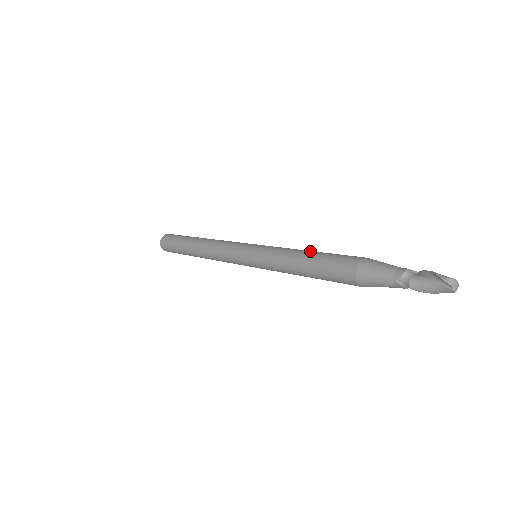
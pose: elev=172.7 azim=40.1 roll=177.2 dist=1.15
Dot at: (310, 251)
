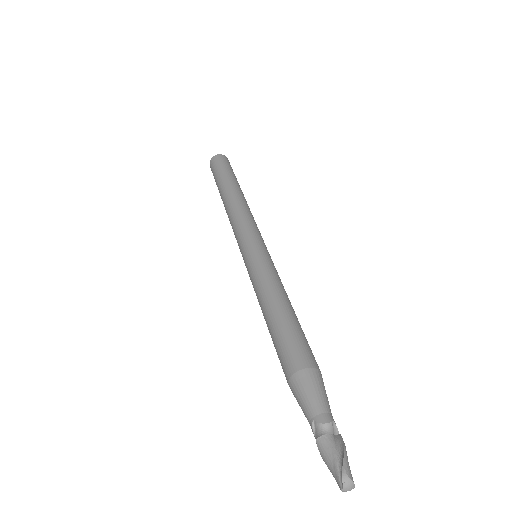
Dot at: (289, 306)
